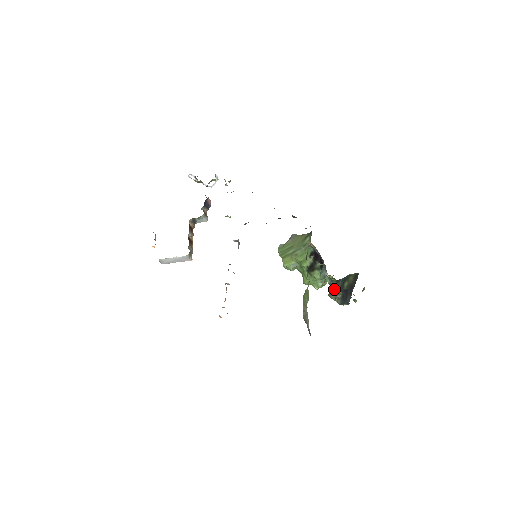
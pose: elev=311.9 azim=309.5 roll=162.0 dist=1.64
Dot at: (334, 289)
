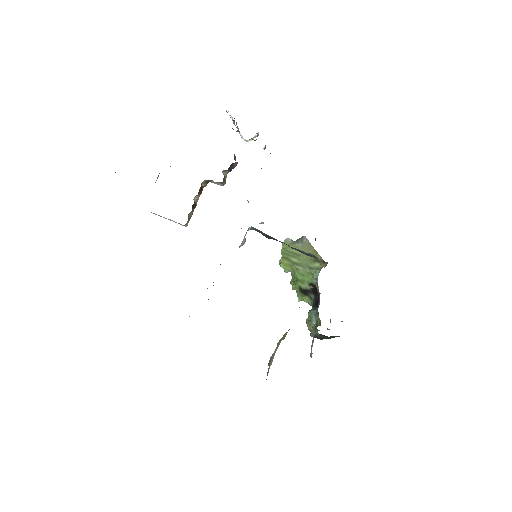
Dot at: occluded
